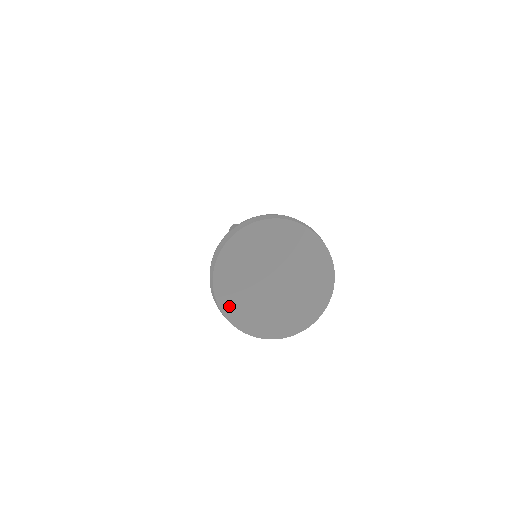
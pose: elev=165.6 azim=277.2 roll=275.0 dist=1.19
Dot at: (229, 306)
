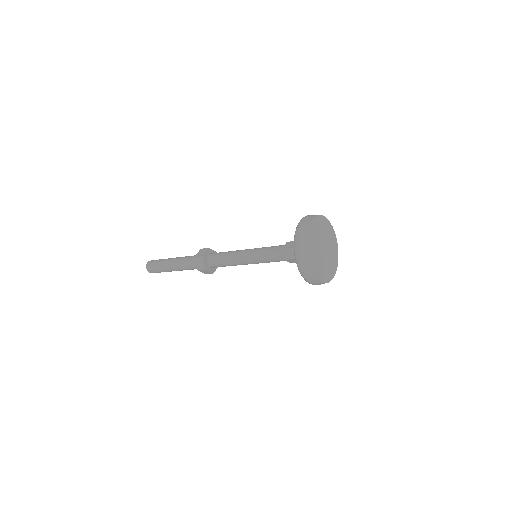
Dot at: (311, 253)
